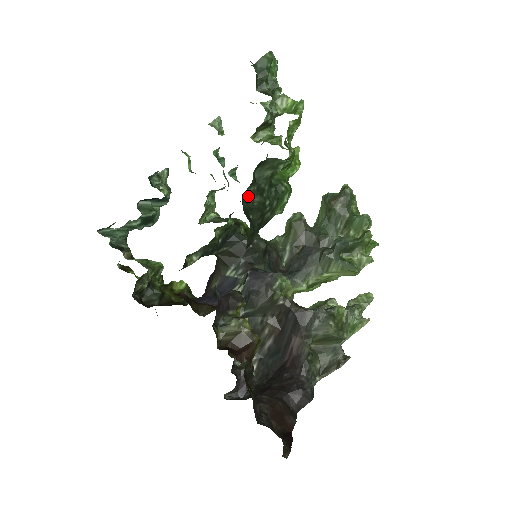
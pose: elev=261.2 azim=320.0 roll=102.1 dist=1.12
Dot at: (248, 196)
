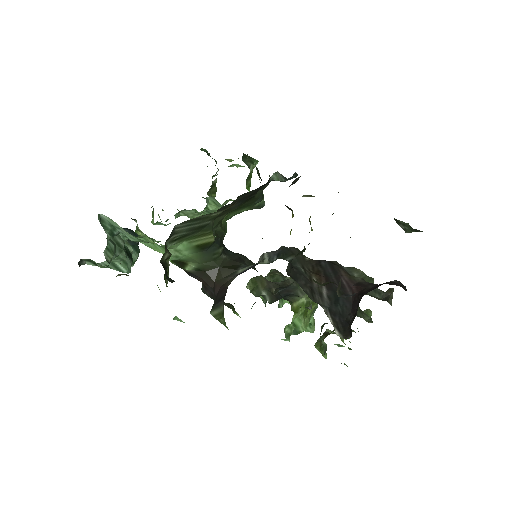
Dot at: occluded
